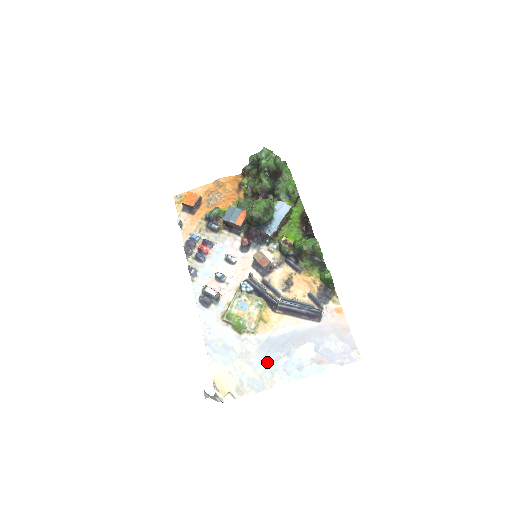
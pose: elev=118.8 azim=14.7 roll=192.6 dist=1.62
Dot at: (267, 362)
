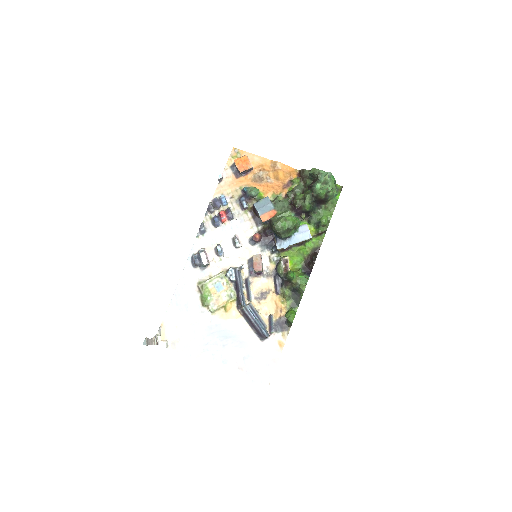
Dot at: (206, 340)
